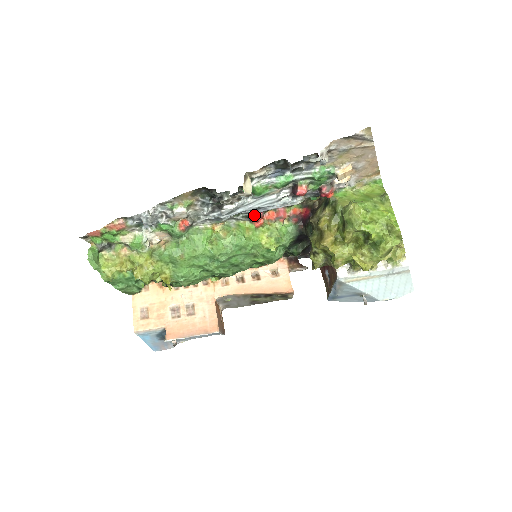
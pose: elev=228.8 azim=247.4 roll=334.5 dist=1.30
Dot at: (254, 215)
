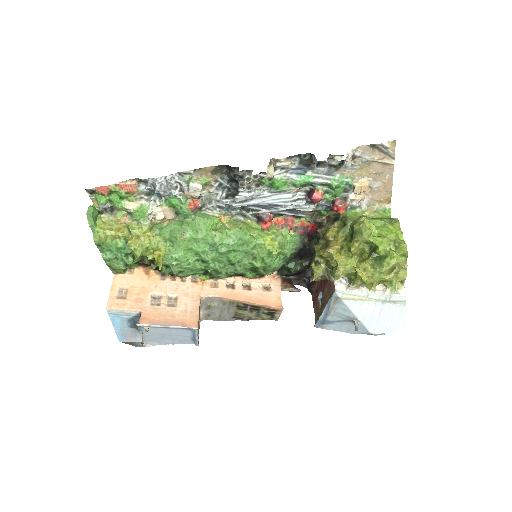
Dot at: (264, 214)
